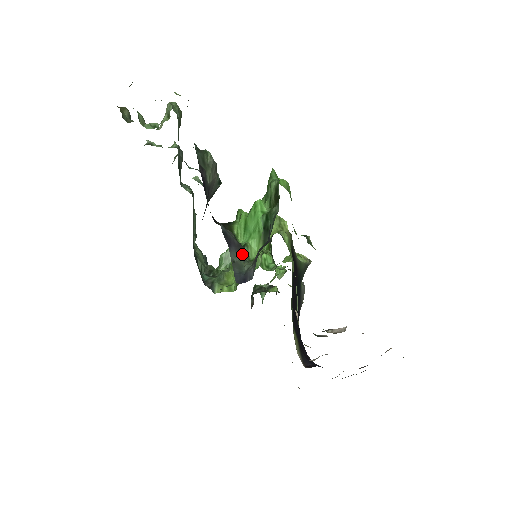
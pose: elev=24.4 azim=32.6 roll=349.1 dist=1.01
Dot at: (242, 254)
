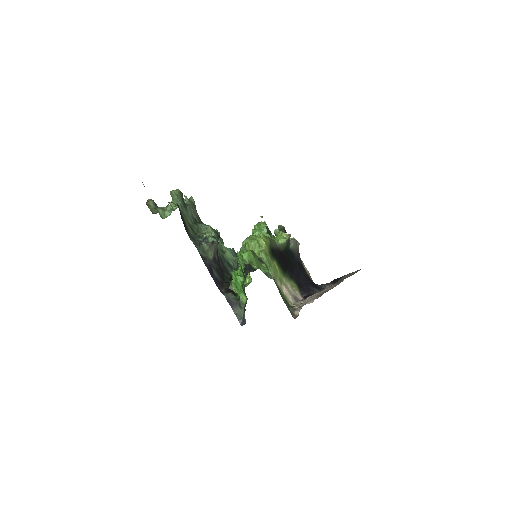
Dot at: (239, 306)
